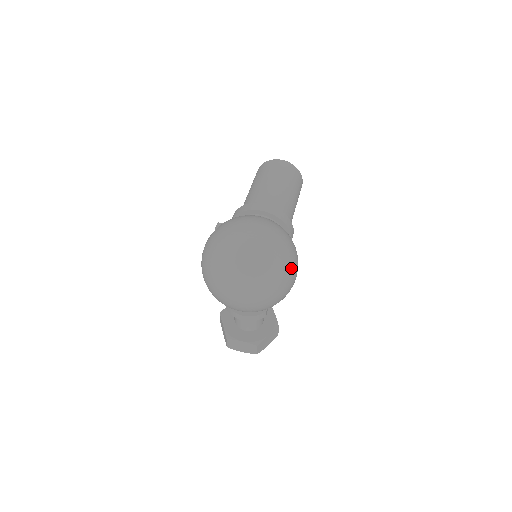
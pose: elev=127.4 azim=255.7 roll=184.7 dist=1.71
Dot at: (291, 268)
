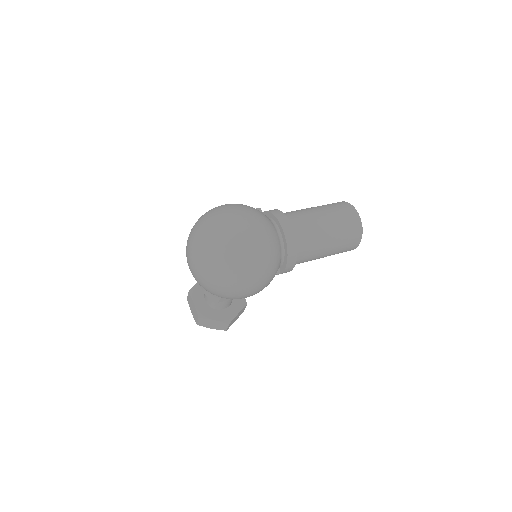
Dot at: (244, 280)
